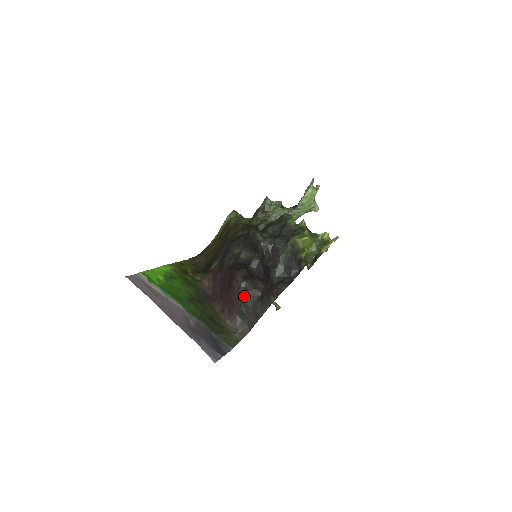
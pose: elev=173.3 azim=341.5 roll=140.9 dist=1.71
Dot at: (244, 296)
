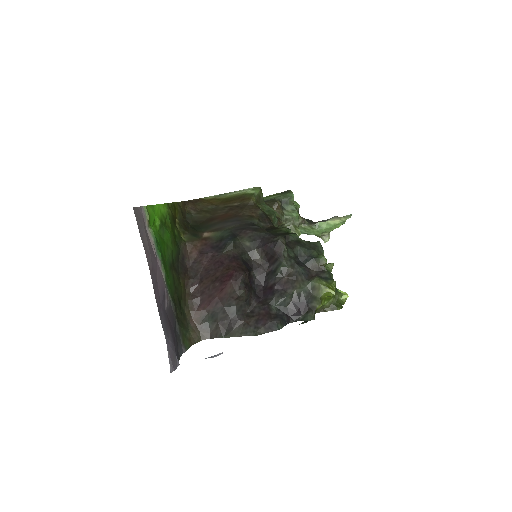
Dot at: (231, 303)
